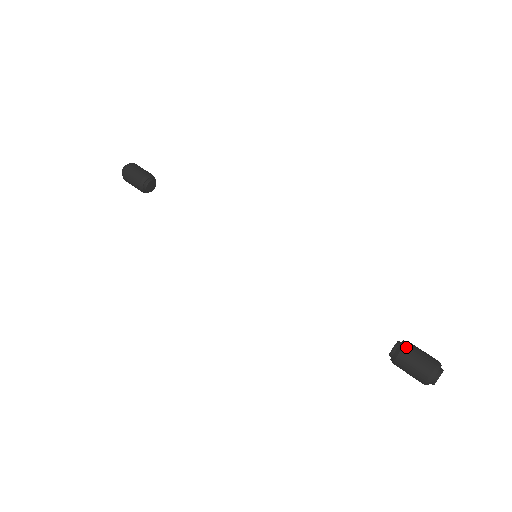
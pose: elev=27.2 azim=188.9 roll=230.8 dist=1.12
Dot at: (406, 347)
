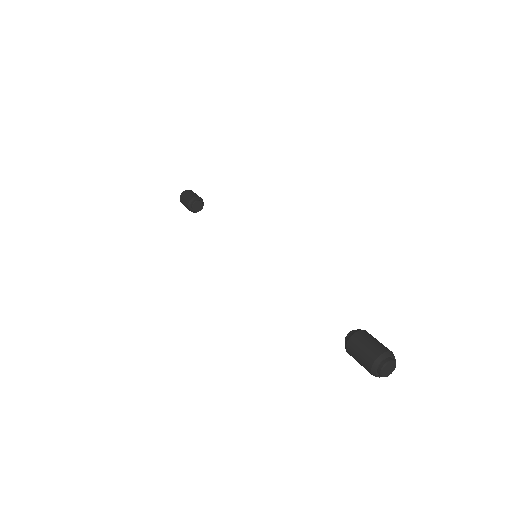
Dot at: (351, 339)
